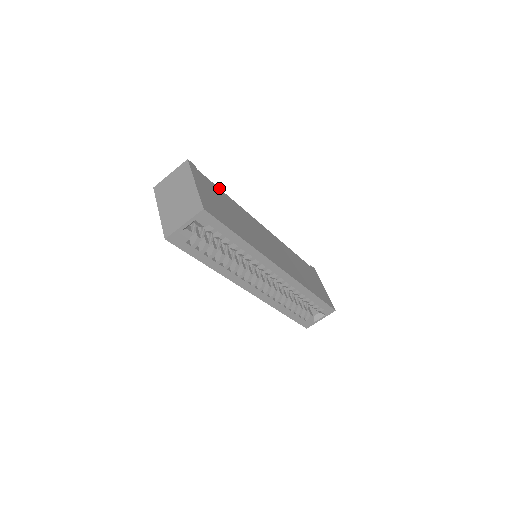
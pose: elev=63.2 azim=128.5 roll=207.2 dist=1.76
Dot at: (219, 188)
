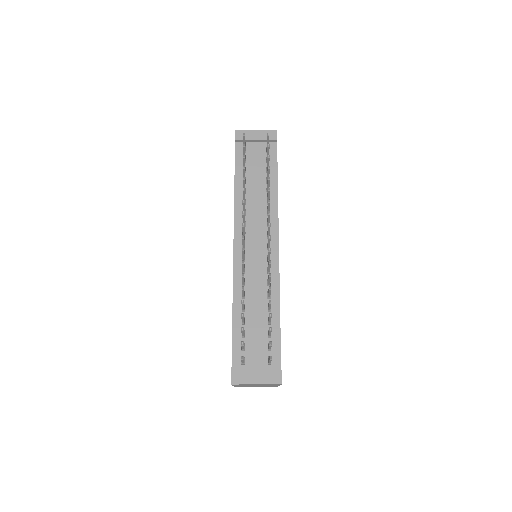
Dot at: (280, 332)
